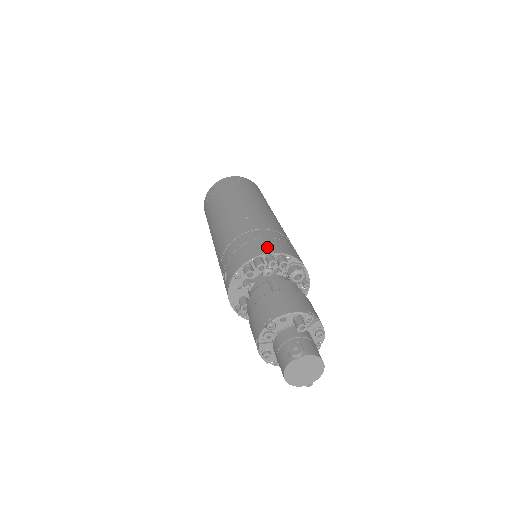
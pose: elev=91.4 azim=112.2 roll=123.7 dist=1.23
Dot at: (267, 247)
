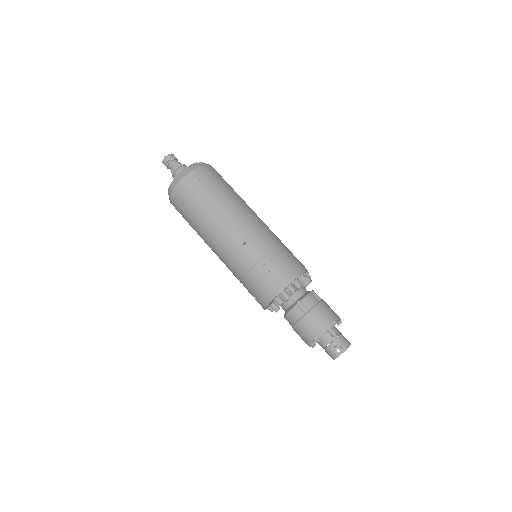
Dot at: (283, 279)
